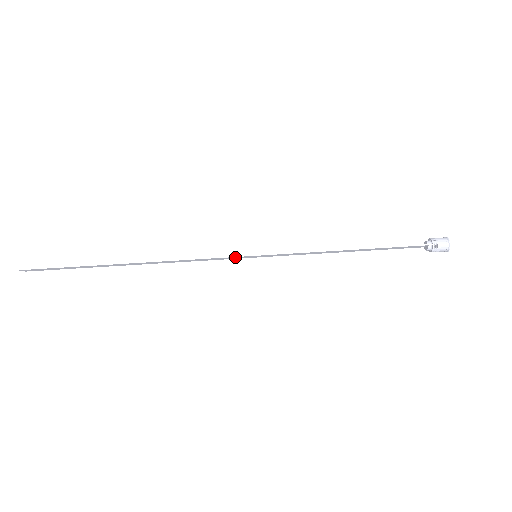
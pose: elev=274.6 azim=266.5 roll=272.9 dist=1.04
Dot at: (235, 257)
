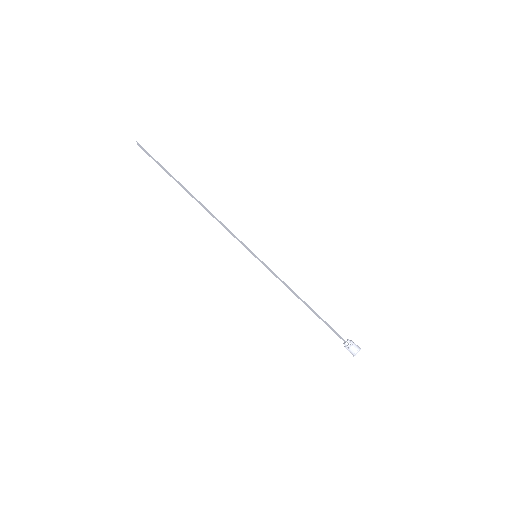
Dot at: (245, 245)
